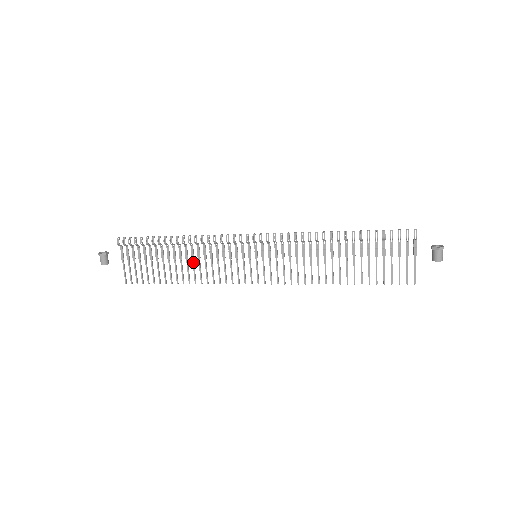
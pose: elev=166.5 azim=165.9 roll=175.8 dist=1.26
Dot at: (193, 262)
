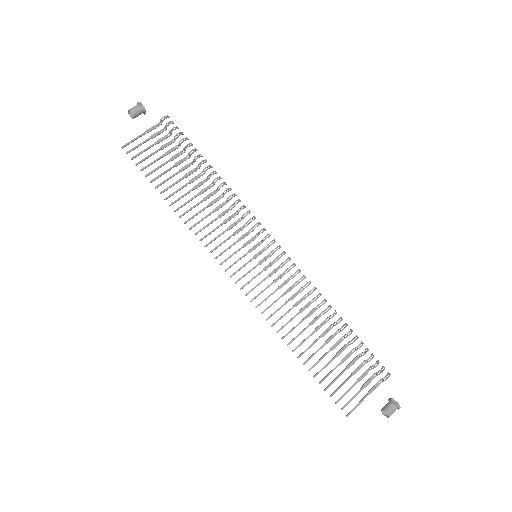
Dot at: (201, 201)
